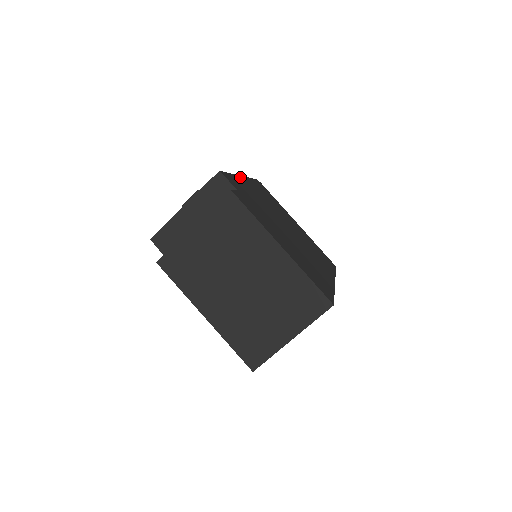
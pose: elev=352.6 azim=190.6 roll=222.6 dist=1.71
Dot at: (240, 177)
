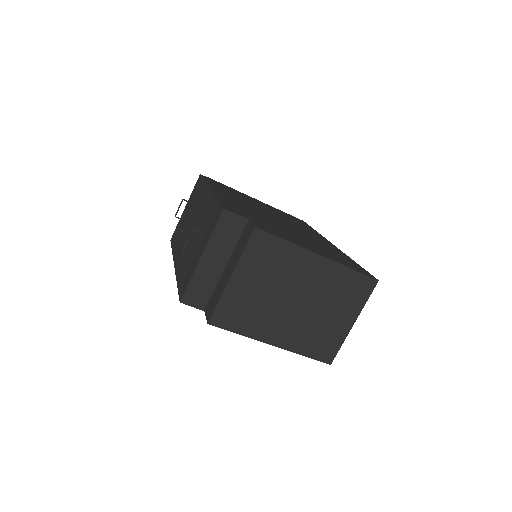
Dot at: (214, 192)
